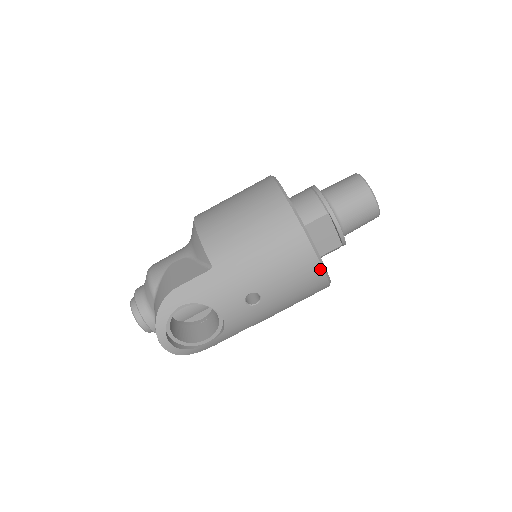
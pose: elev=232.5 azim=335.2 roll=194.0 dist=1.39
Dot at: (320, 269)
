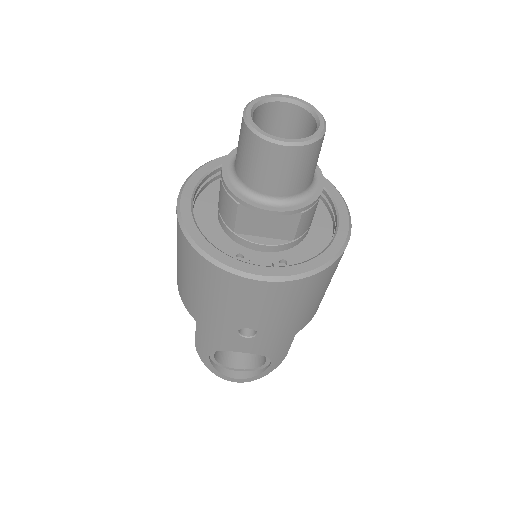
Dot at: (269, 284)
